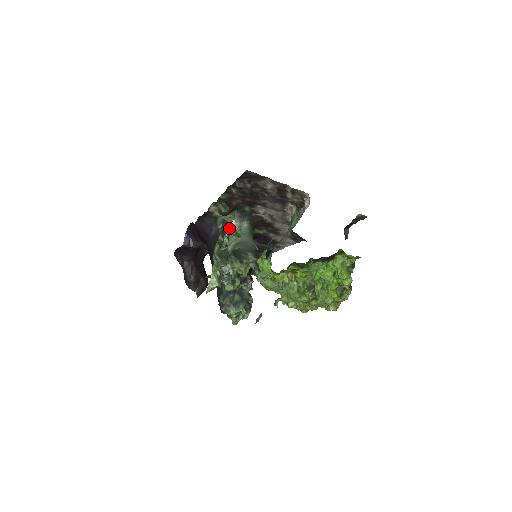
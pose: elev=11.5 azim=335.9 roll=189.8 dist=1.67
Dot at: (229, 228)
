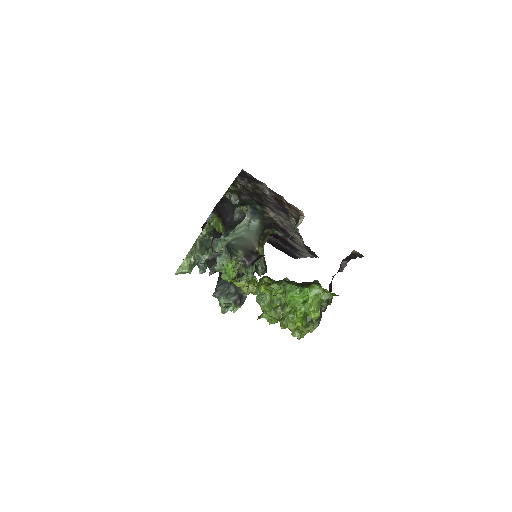
Dot at: (212, 221)
